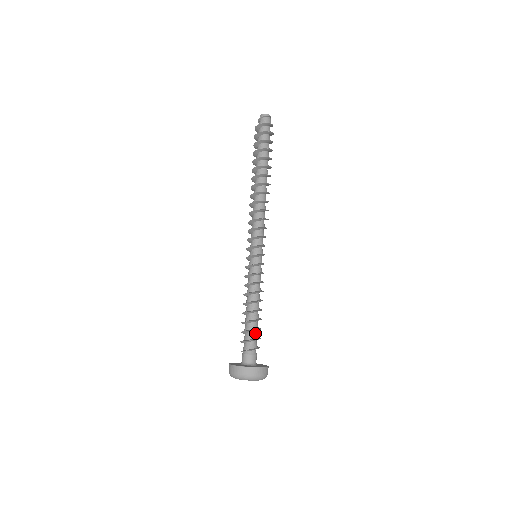
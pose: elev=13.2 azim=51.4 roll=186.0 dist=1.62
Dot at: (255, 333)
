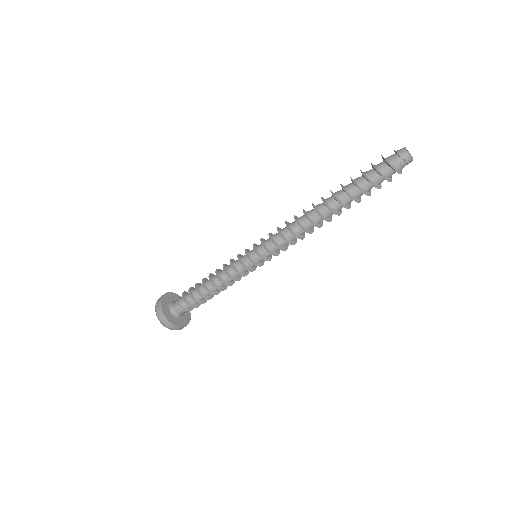
Dot at: occluded
